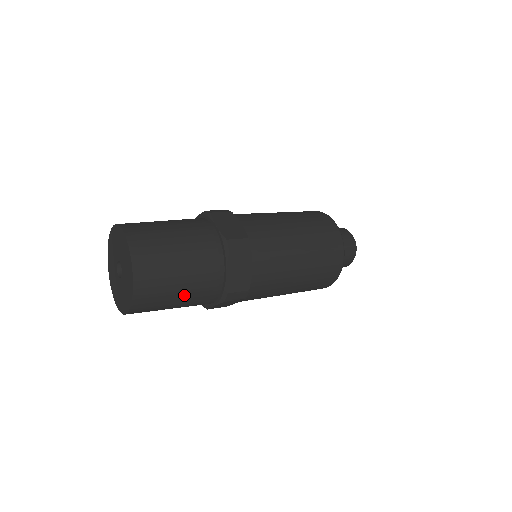
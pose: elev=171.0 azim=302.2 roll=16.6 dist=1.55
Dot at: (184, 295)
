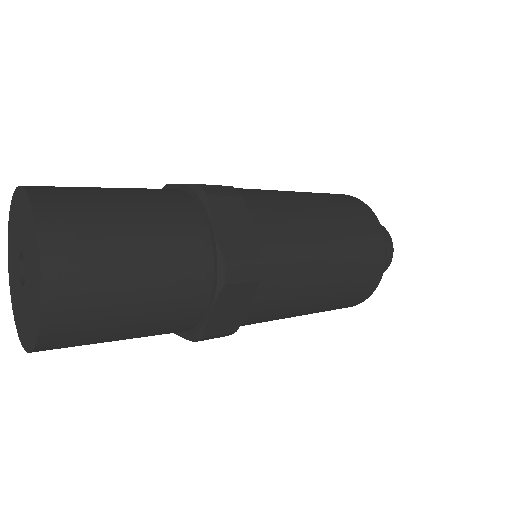
Dot at: (147, 272)
